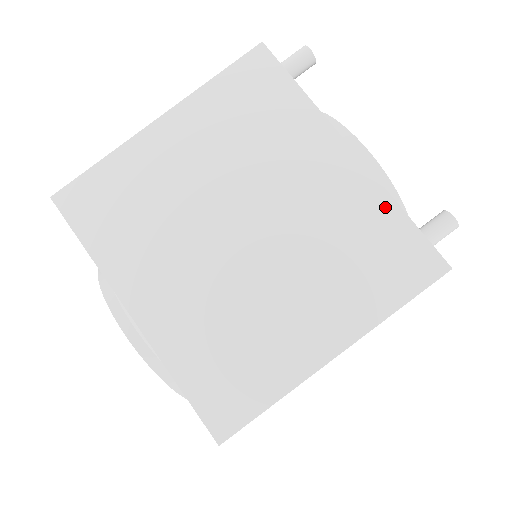
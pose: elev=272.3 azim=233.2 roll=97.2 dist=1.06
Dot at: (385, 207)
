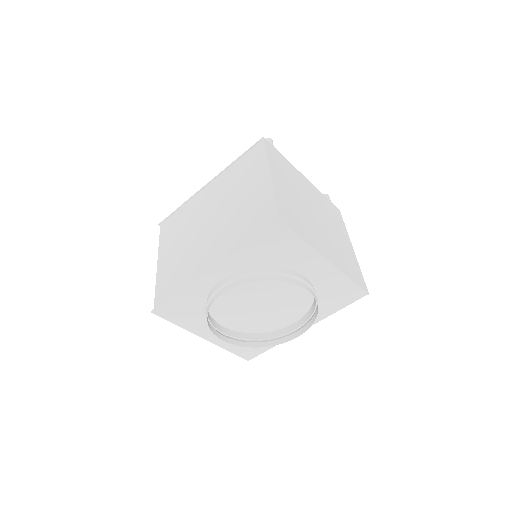
Dot at: (322, 195)
